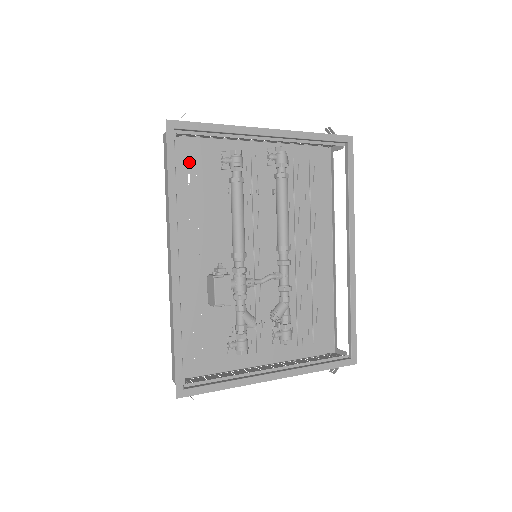
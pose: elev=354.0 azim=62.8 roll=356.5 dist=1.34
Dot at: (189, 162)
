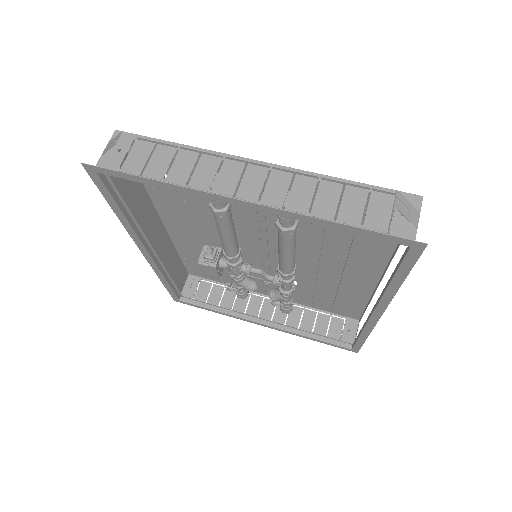
Dot at: occluded
